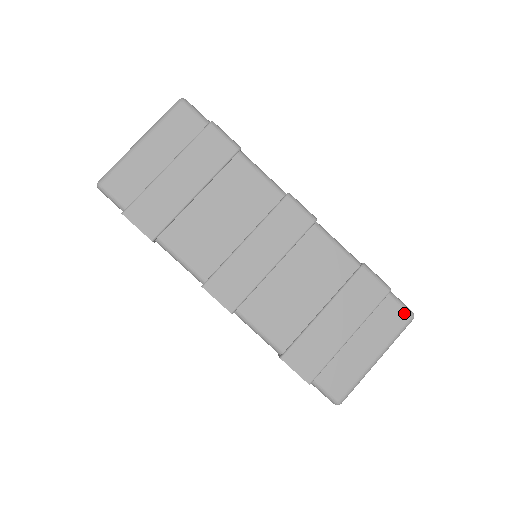
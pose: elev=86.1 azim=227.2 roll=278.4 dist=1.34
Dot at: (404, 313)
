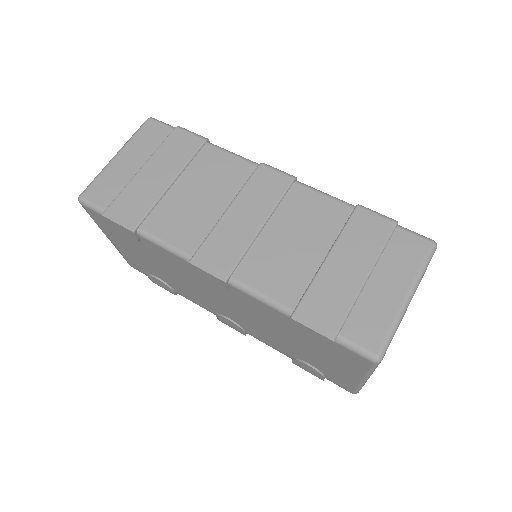
Dot at: (422, 241)
